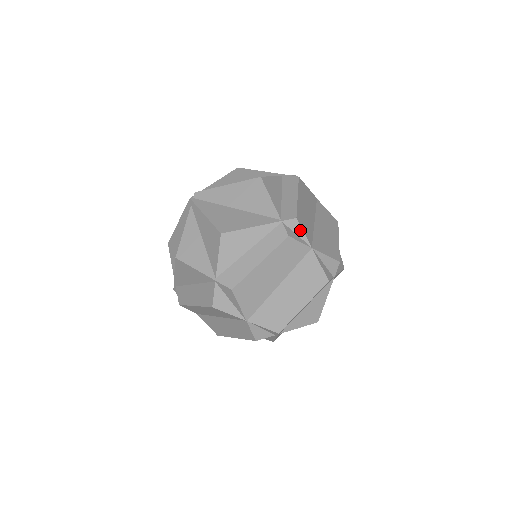
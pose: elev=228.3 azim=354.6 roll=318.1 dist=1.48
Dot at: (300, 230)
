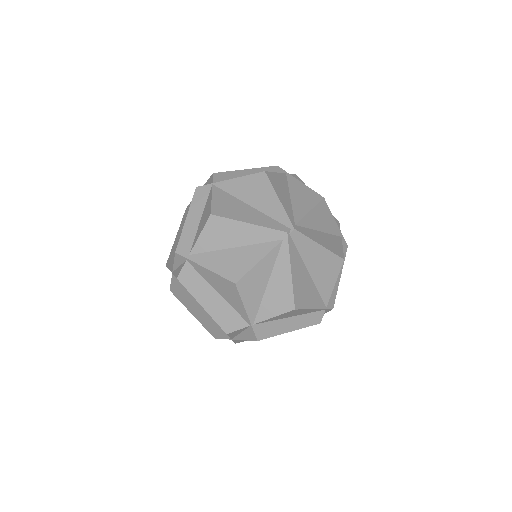
Dot at: (324, 313)
